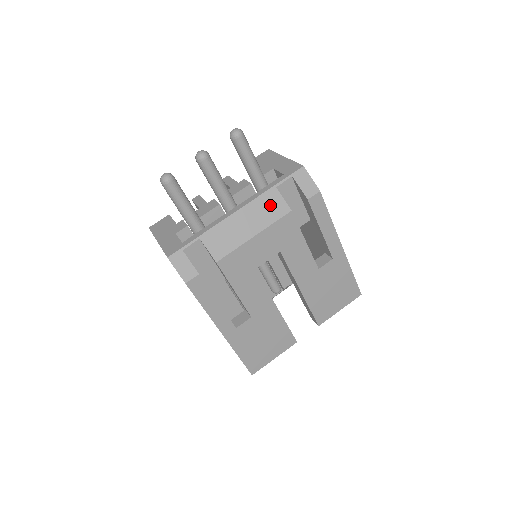
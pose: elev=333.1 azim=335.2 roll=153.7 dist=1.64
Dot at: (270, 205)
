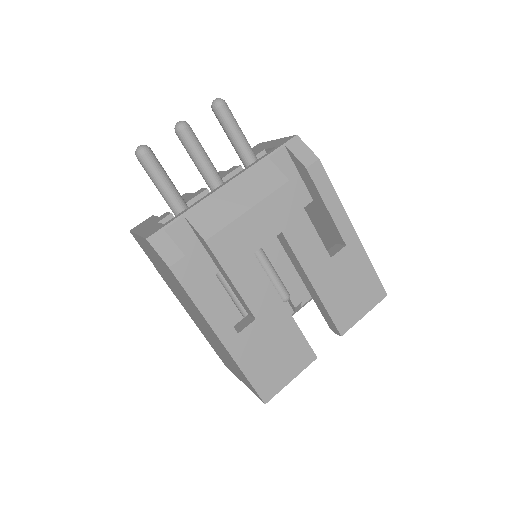
Dot at: (263, 176)
